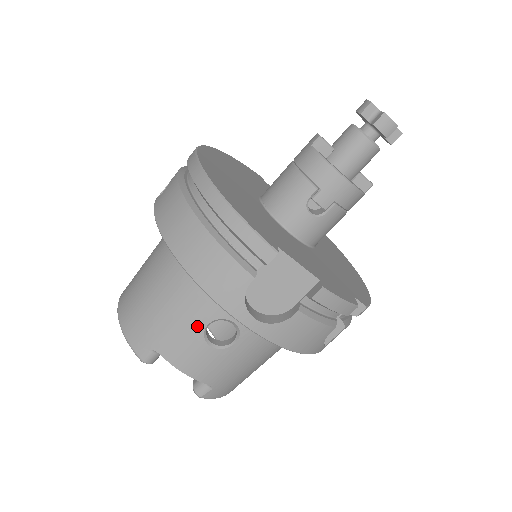
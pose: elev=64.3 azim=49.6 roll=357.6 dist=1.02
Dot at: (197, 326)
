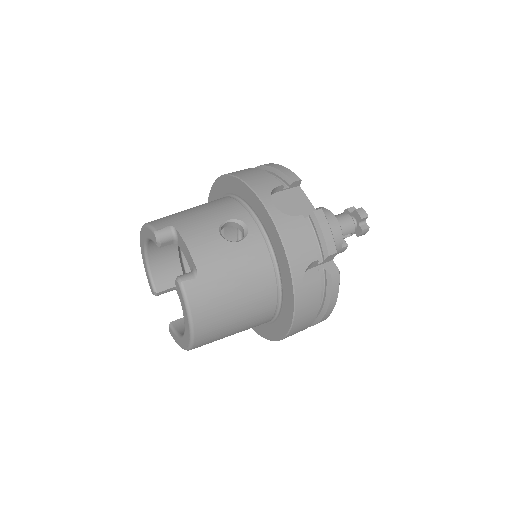
Dot at: (218, 219)
